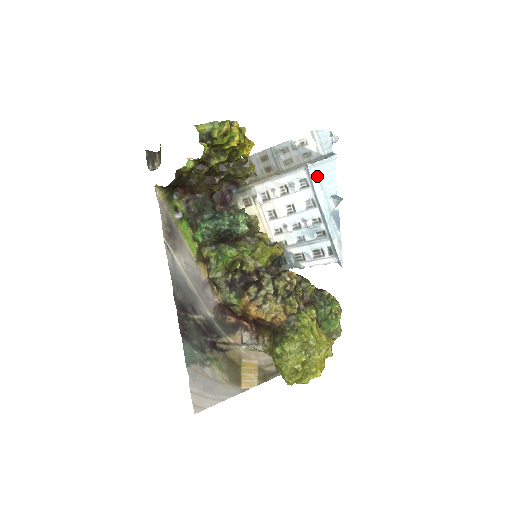
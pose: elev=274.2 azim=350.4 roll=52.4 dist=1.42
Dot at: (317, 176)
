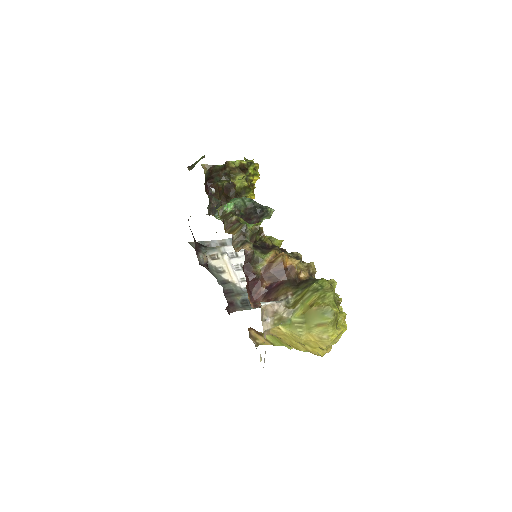
Dot at: occluded
